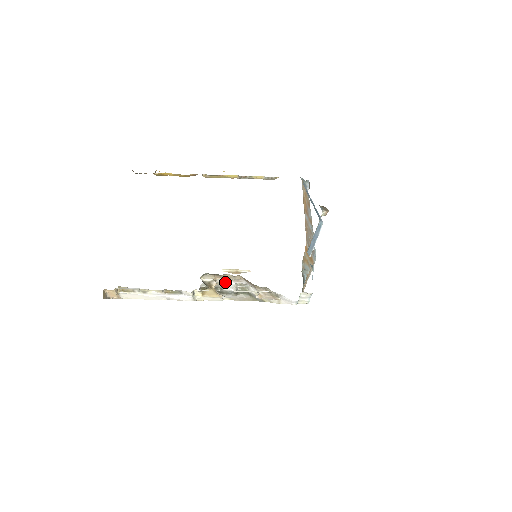
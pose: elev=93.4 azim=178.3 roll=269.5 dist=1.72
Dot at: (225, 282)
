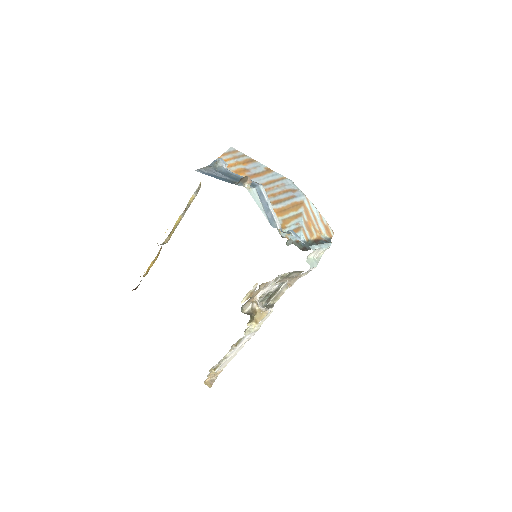
Dot at: (263, 292)
